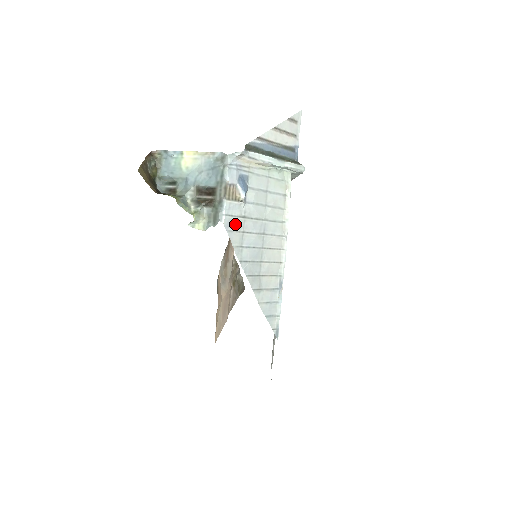
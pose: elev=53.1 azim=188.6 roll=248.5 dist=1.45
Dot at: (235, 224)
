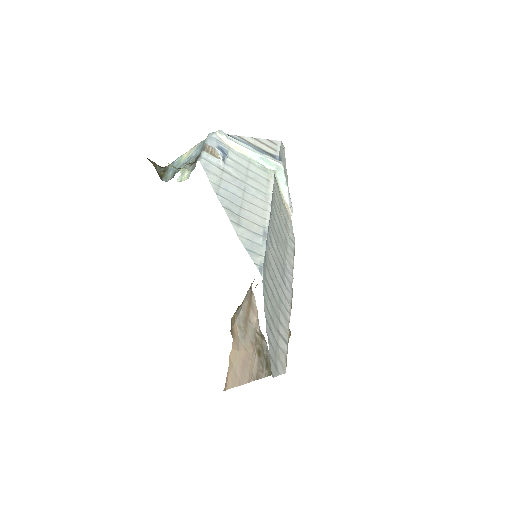
Dot at: (213, 169)
